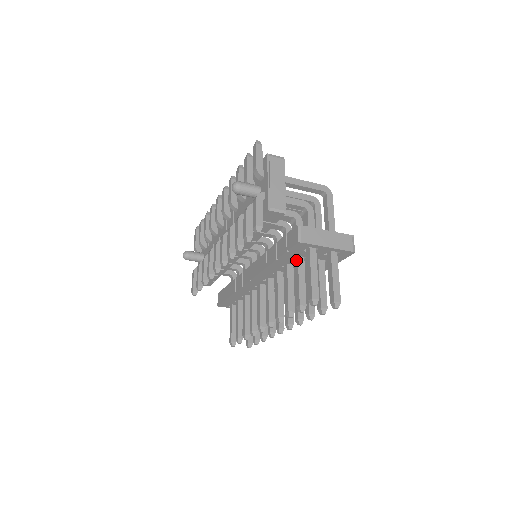
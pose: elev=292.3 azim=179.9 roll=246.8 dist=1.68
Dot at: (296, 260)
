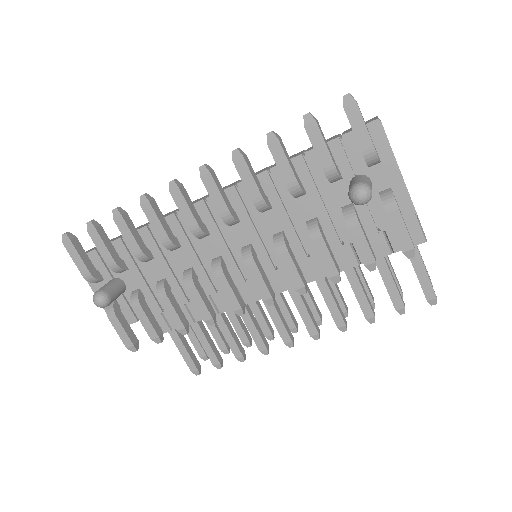
Dot at: occluded
